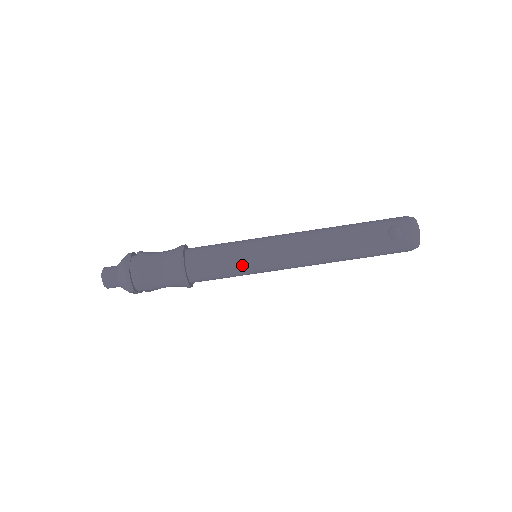
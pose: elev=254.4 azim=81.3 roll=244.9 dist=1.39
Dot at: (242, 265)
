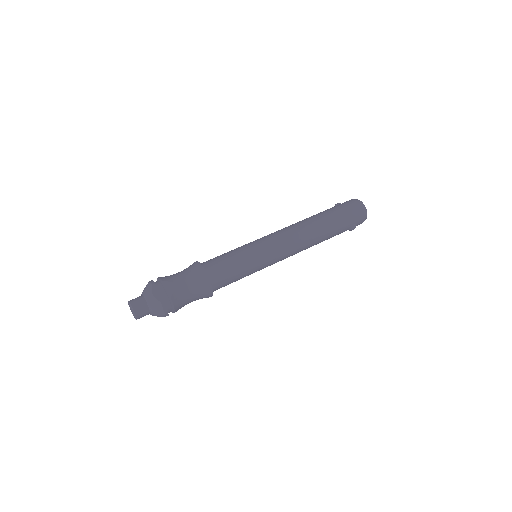
Dot at: (241, 247)
